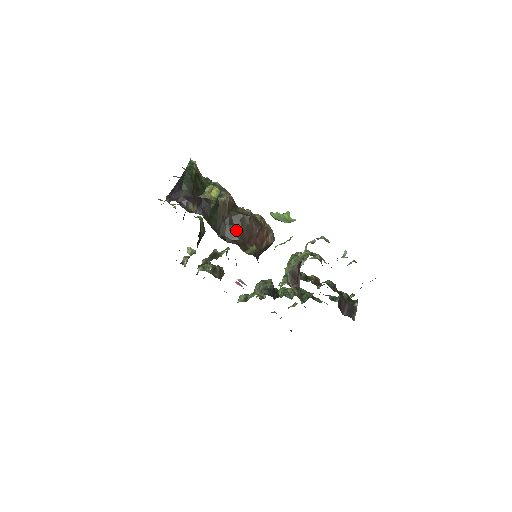
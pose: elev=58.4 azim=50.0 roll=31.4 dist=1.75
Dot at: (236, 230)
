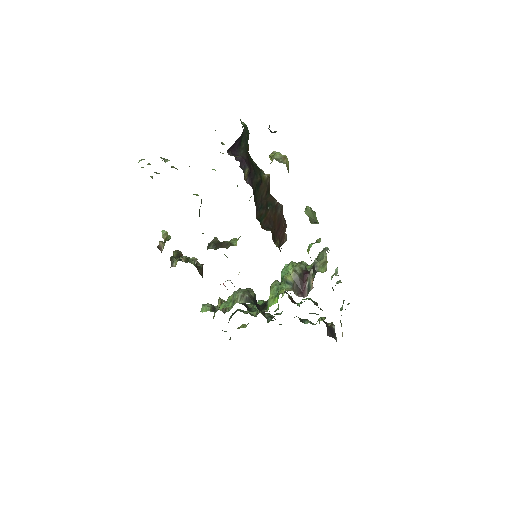
Dot at: (270, 216)
